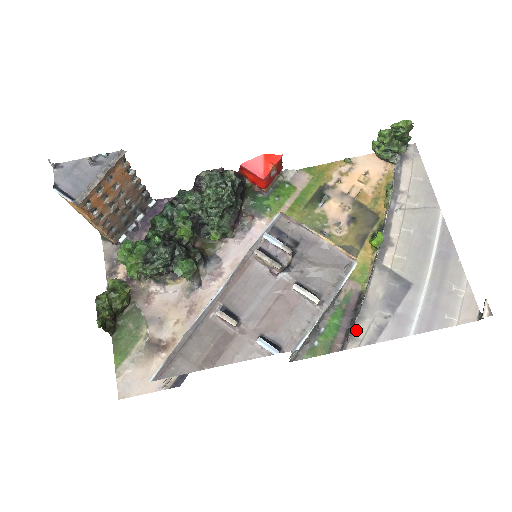
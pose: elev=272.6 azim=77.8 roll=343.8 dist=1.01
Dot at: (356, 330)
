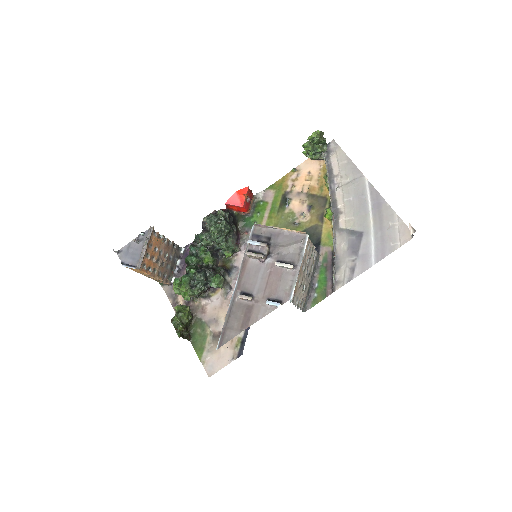
Dot at: (337, 276)
